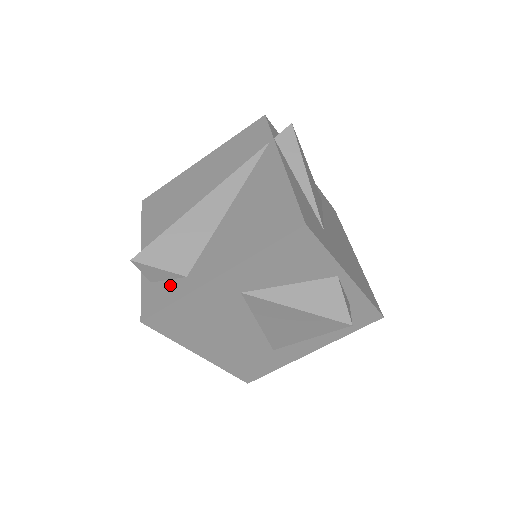
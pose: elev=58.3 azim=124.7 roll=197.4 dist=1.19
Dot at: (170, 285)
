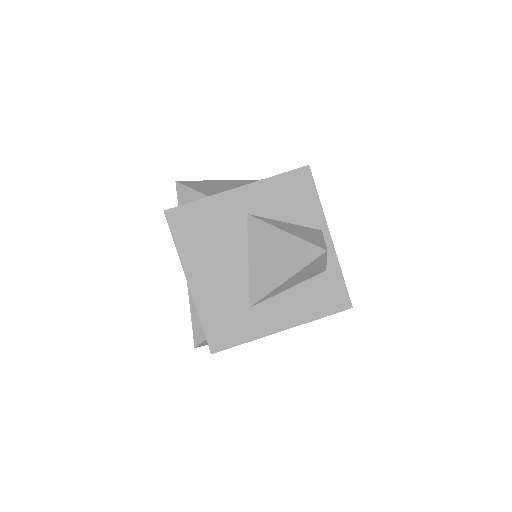
Dot at: occluded
